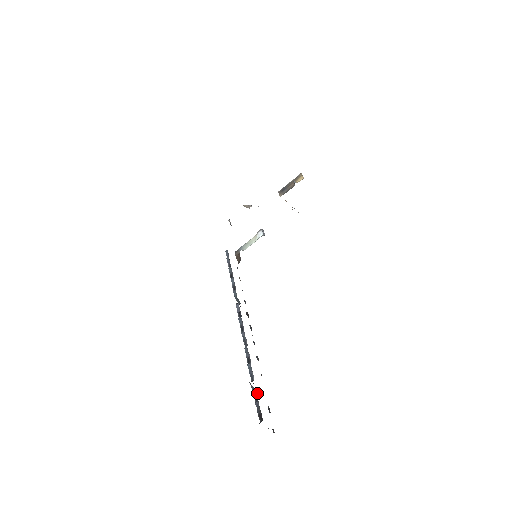
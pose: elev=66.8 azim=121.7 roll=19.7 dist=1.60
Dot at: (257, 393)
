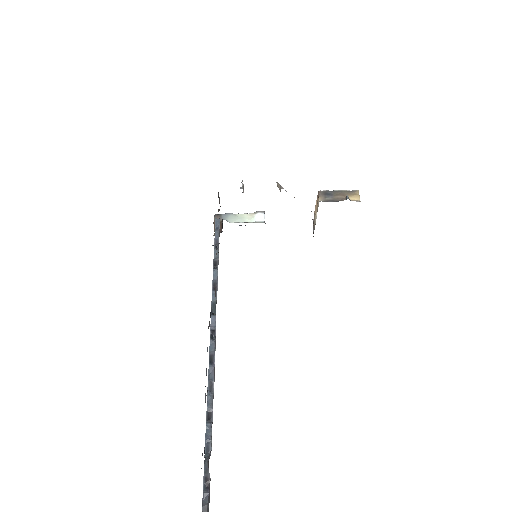
Dot at: (210, 479)
